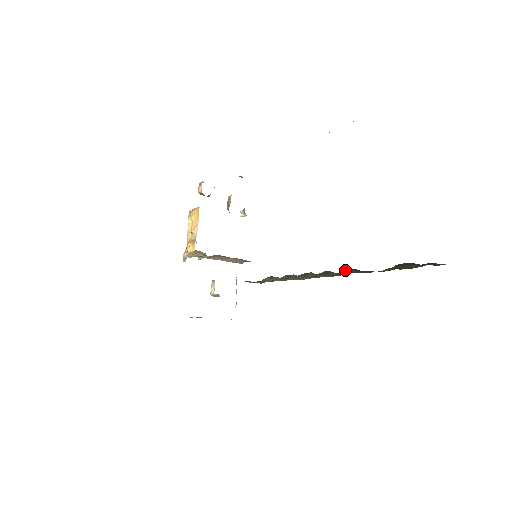
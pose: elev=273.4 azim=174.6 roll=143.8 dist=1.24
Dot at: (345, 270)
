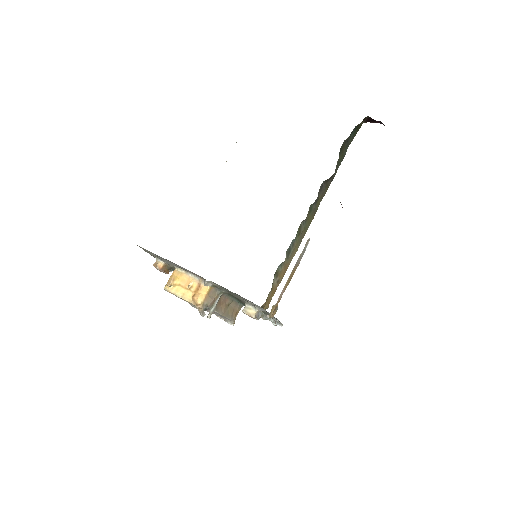
Dot at: (319, 192)
